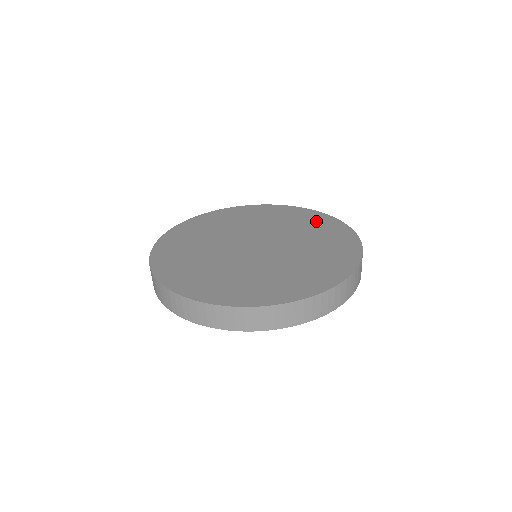
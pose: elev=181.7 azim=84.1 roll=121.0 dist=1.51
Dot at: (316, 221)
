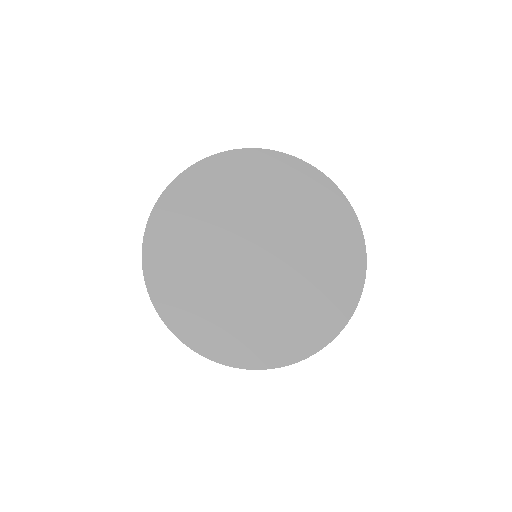
Dot at: (318, 197)
